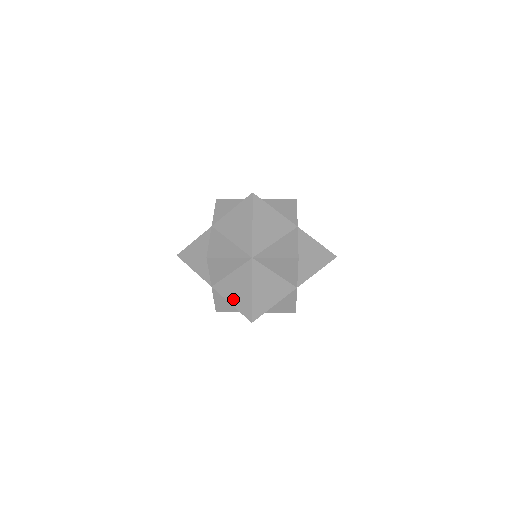
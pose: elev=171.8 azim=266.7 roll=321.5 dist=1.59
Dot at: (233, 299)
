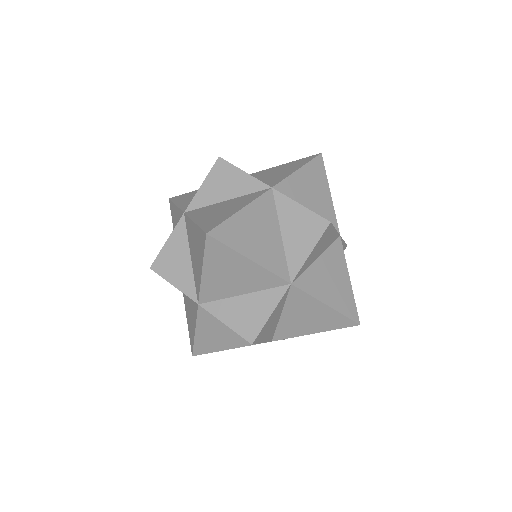
Dot at: (187, 314)
